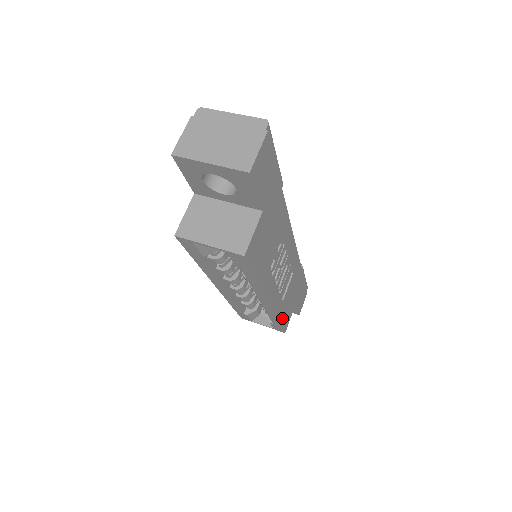
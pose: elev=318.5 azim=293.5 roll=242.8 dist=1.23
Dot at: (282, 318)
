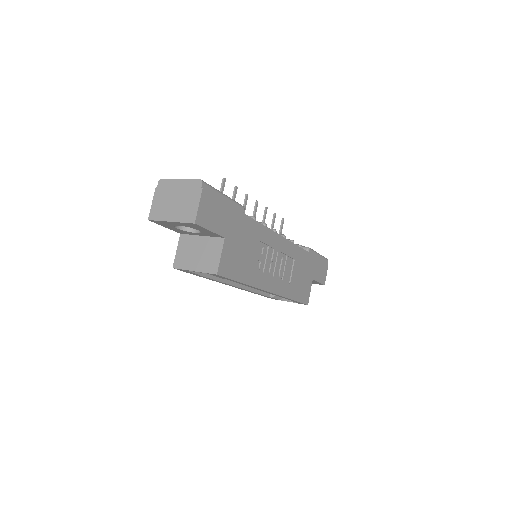
Dot at: (296, 296)
